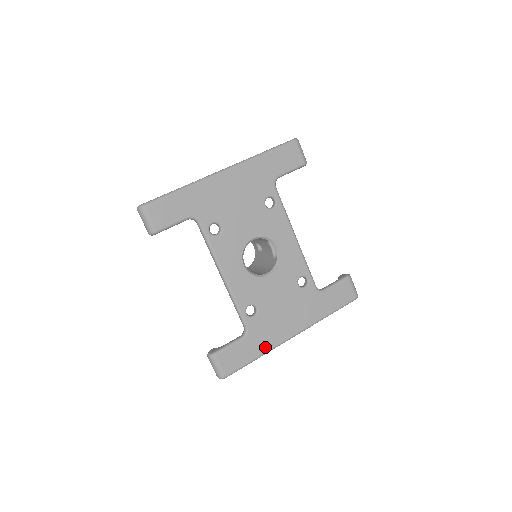
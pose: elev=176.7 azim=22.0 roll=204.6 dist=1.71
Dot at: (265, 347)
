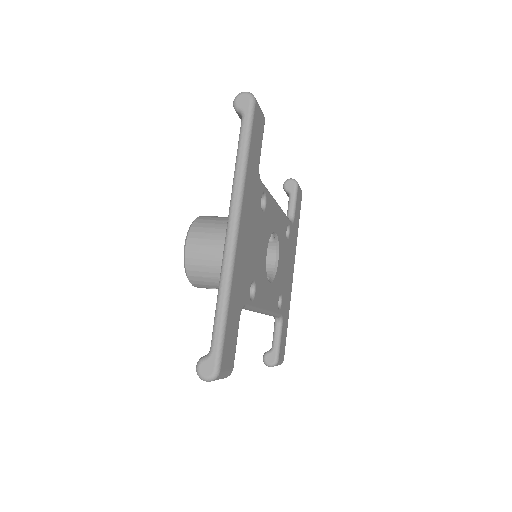
Dot at: (288, 308)
